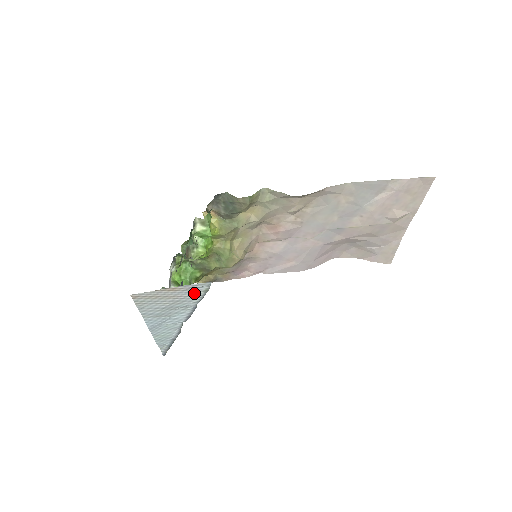
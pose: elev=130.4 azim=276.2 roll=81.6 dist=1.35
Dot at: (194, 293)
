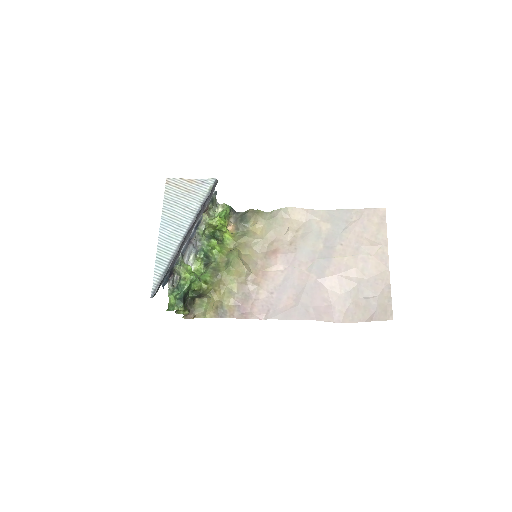
Dot at: (202, 191)
